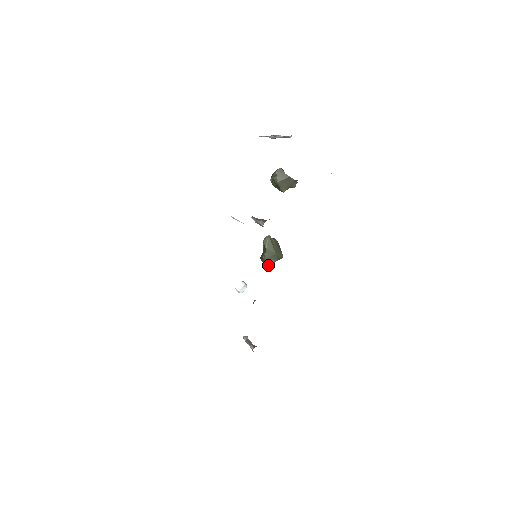
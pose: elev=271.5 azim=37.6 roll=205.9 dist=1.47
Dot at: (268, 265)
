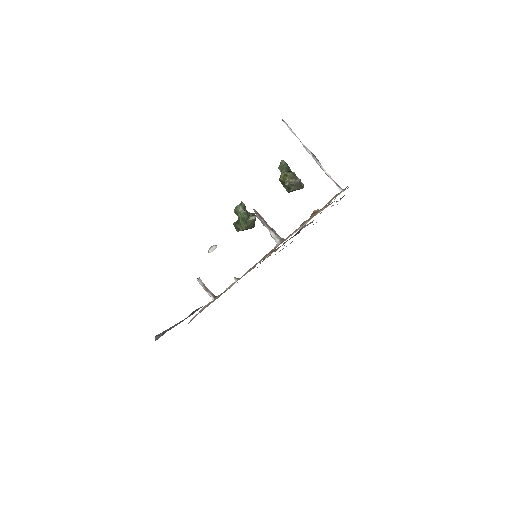
Dot at: occluded
